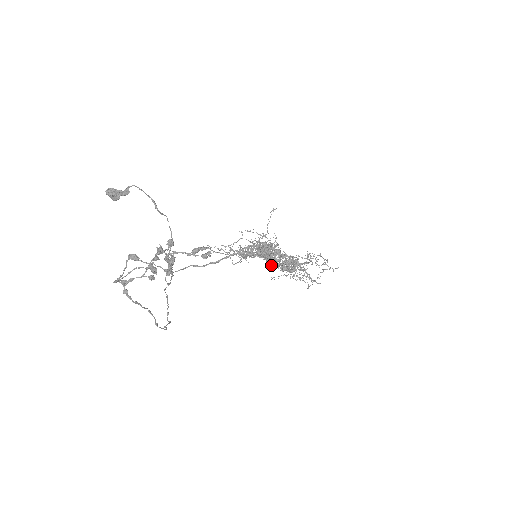
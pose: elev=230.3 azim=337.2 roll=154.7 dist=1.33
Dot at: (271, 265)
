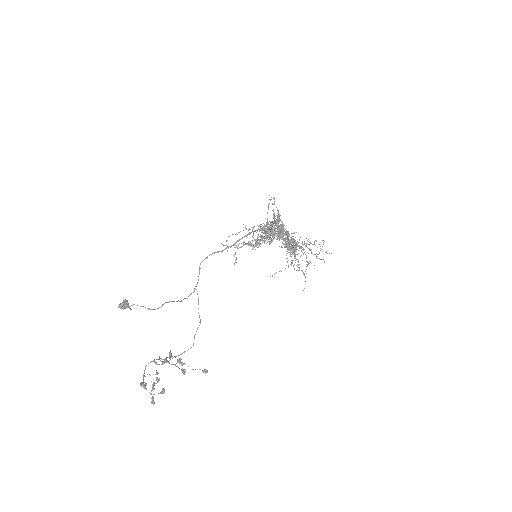
Dot at: occluded
